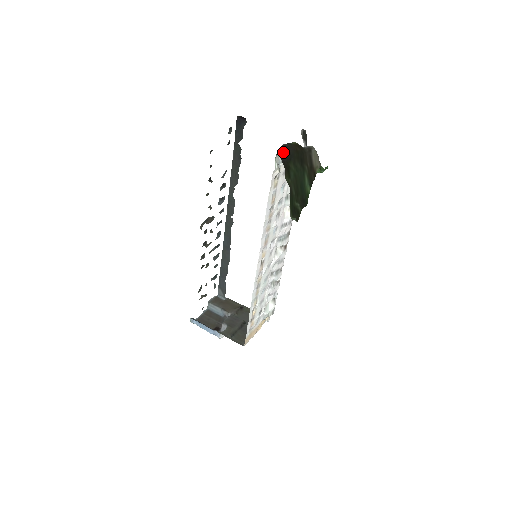
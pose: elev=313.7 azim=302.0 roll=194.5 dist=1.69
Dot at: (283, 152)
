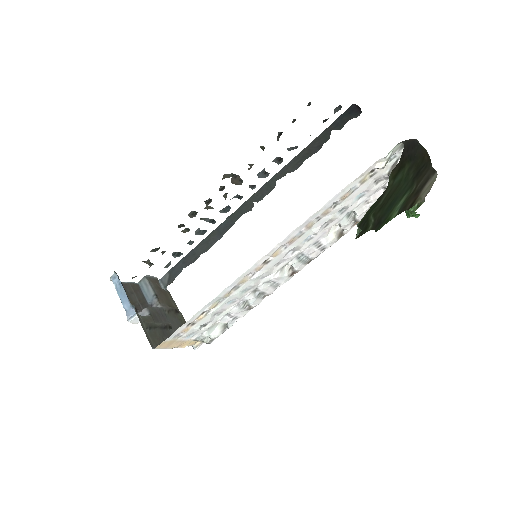
Dot at: (410, 145)
